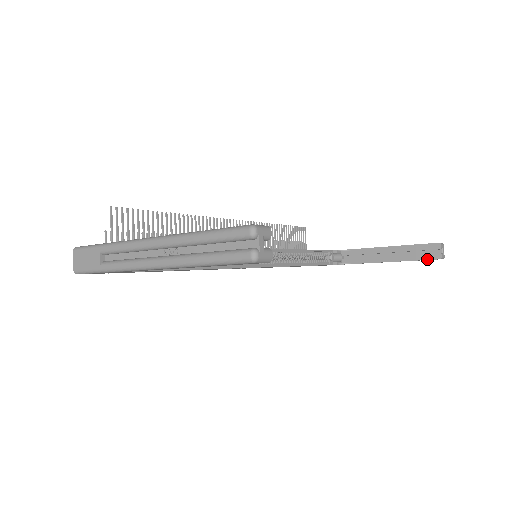
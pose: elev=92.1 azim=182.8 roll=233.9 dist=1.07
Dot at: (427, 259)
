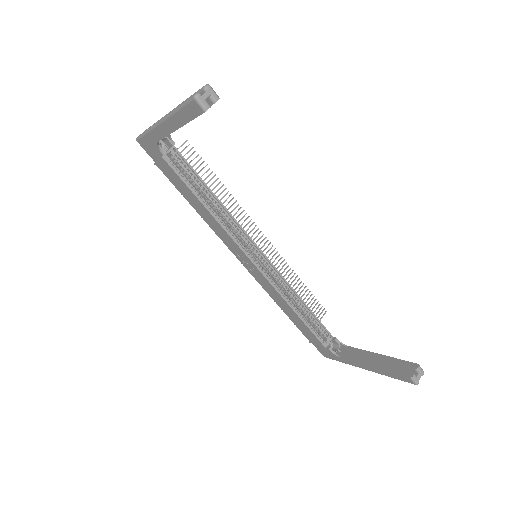
Dot at: (400, 374)
